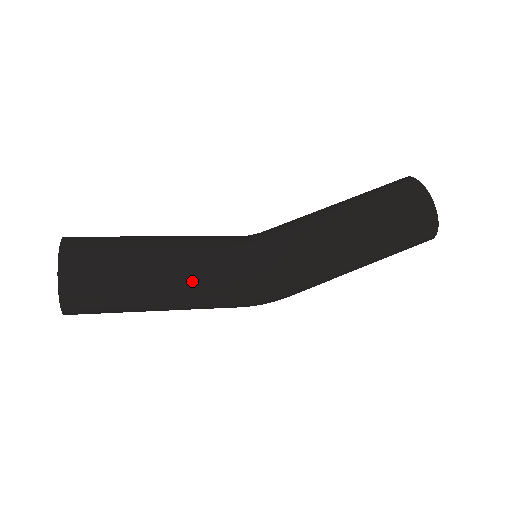
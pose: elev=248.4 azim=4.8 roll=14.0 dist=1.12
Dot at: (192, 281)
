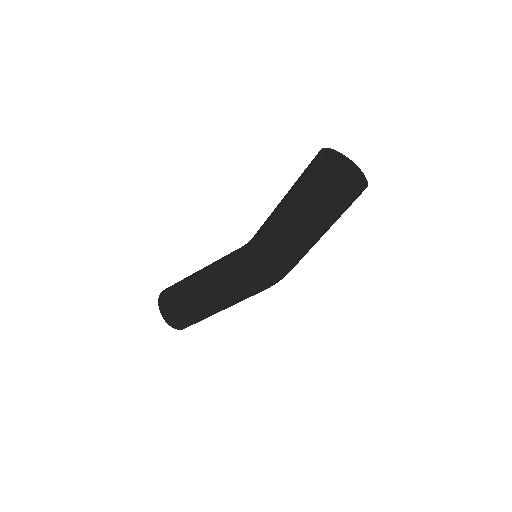
Dot at: (221, 295)
